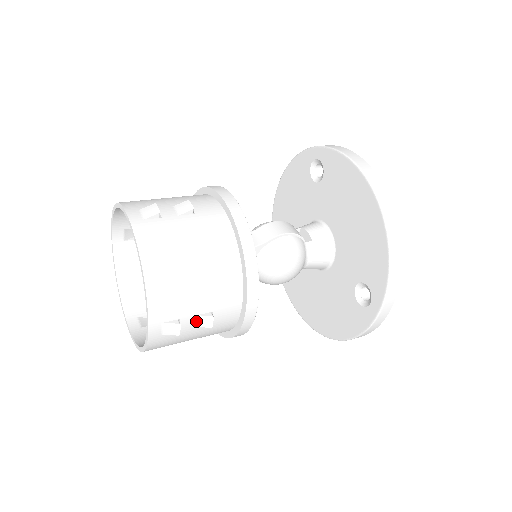
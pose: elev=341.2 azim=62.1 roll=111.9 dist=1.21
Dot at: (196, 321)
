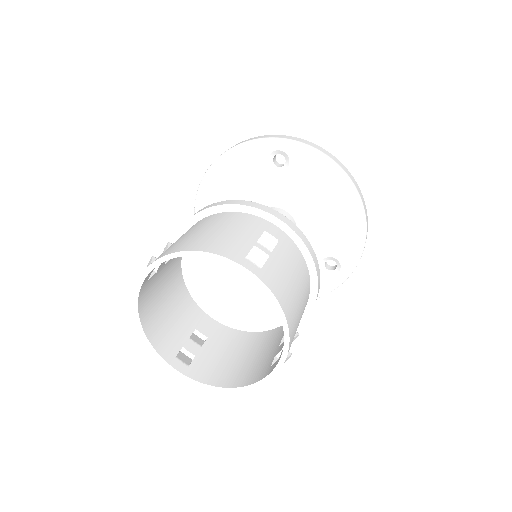
Dot at: occluded
